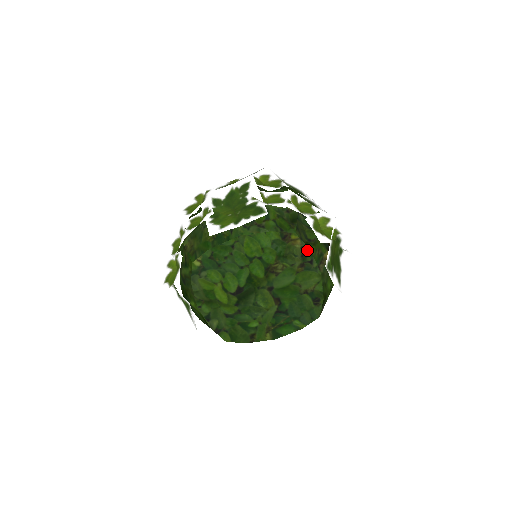
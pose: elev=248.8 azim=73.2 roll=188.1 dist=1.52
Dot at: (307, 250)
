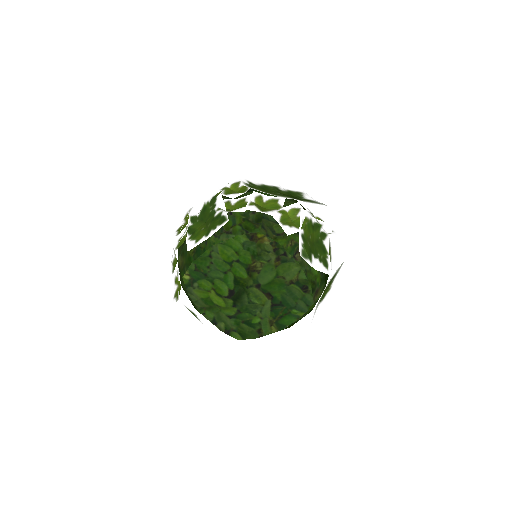
Dot at: (277, 244)
